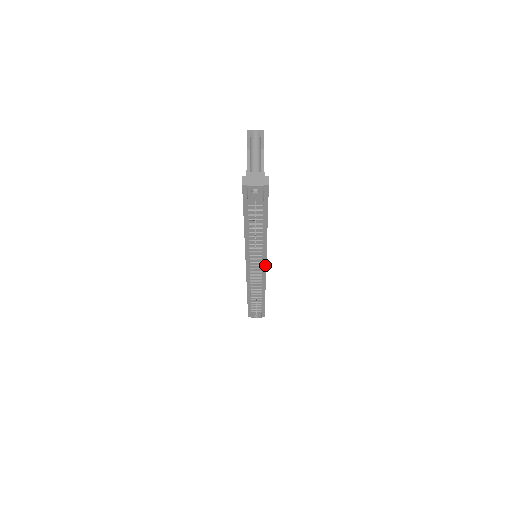
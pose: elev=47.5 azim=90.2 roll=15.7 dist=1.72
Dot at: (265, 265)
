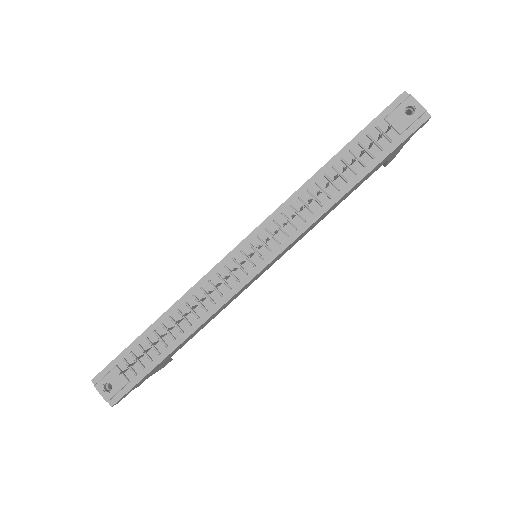
Dot at: (266, 263)
